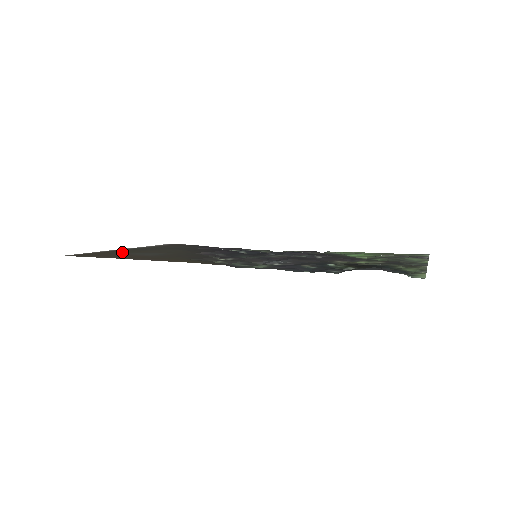
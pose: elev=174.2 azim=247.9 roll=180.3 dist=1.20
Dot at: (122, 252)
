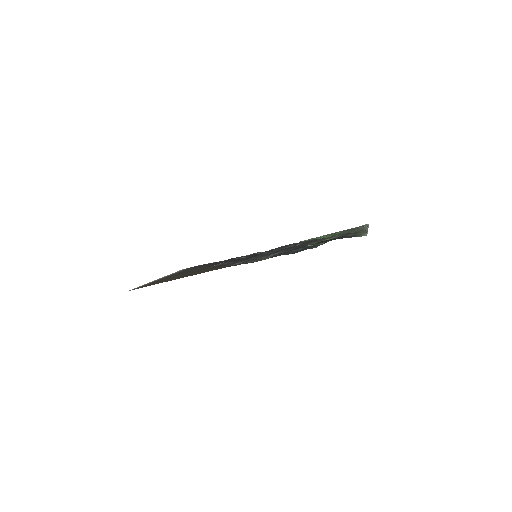
Dot at: occluded
